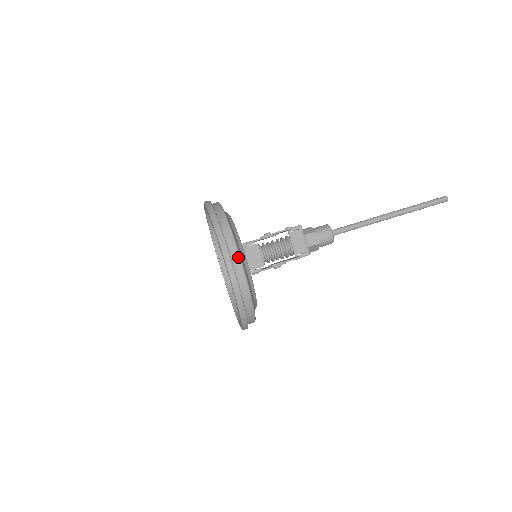
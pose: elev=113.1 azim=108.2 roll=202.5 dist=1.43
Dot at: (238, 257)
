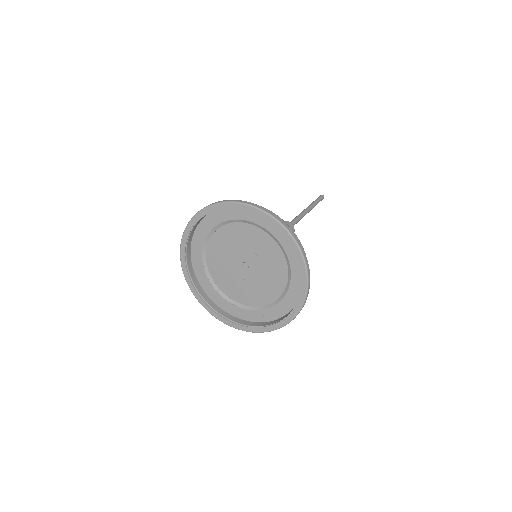
Dot at: occluded
